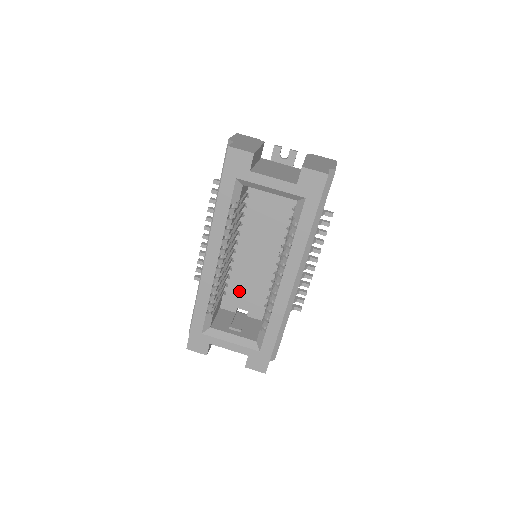
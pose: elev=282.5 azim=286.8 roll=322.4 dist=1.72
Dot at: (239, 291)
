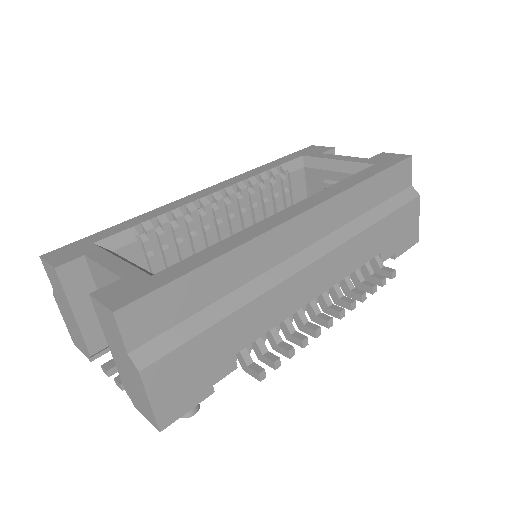
Dot at: occluded
